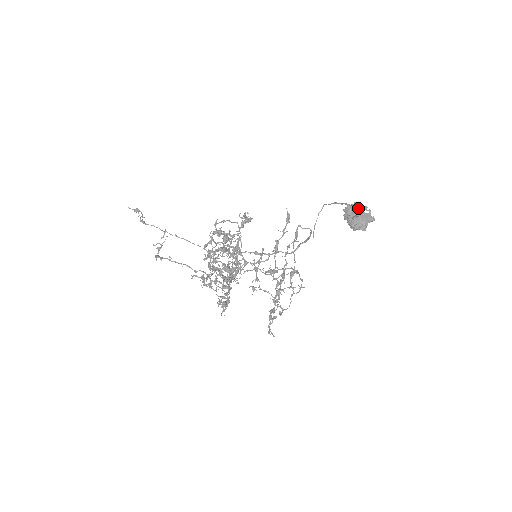
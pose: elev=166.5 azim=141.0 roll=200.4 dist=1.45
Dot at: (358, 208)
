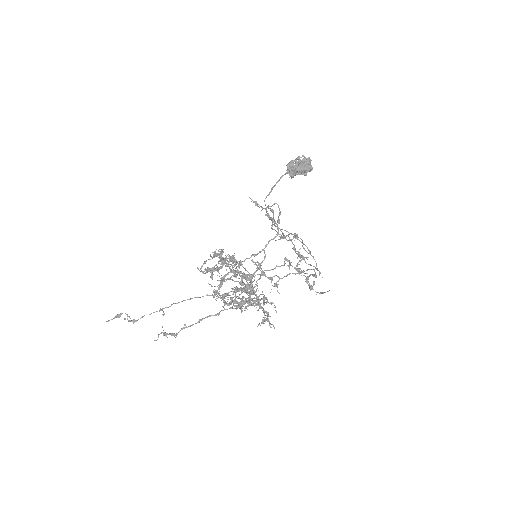
Dot at: (294, 161)
